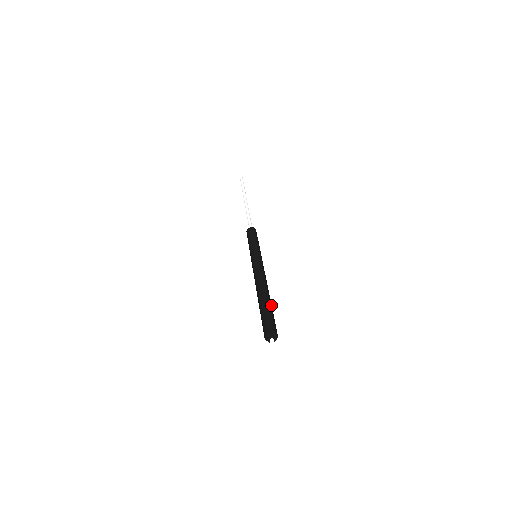
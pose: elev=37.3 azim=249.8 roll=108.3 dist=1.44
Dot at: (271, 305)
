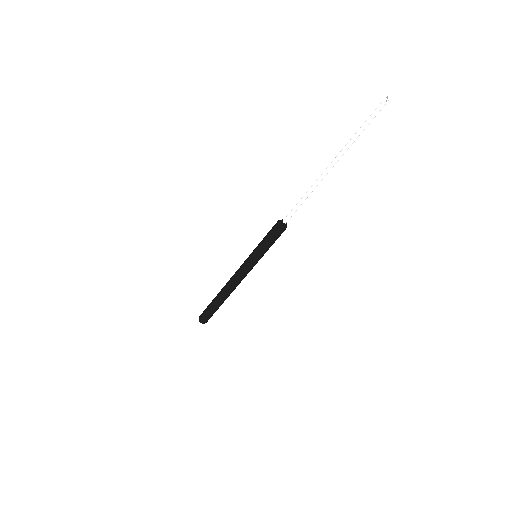
Dot at: (222, 303)
